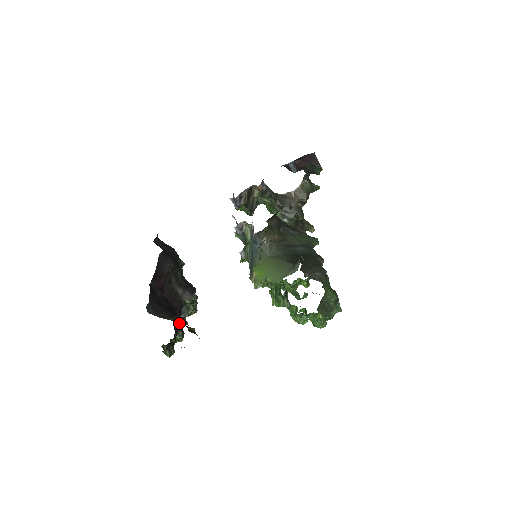
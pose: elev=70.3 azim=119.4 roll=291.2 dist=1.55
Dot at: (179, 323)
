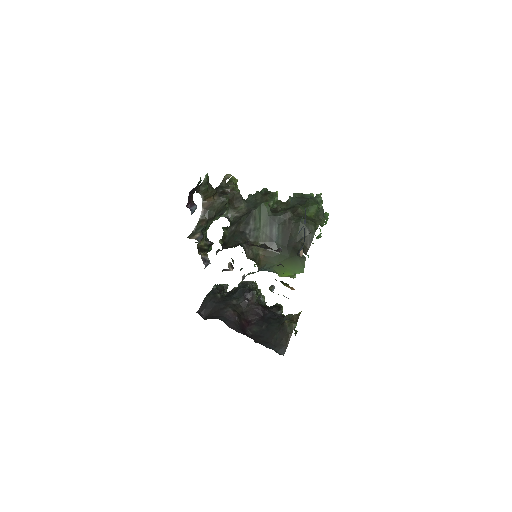
Dot at: (283, 320)
